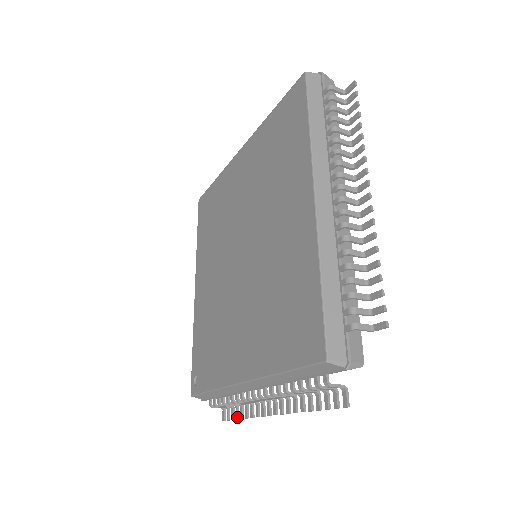
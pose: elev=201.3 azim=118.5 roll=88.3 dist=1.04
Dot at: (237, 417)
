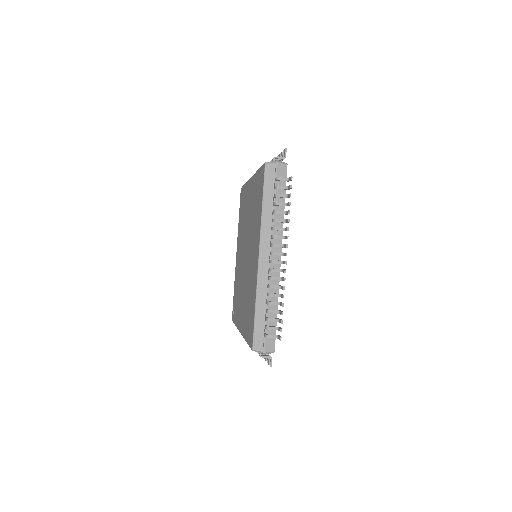
Dot at: occluded
